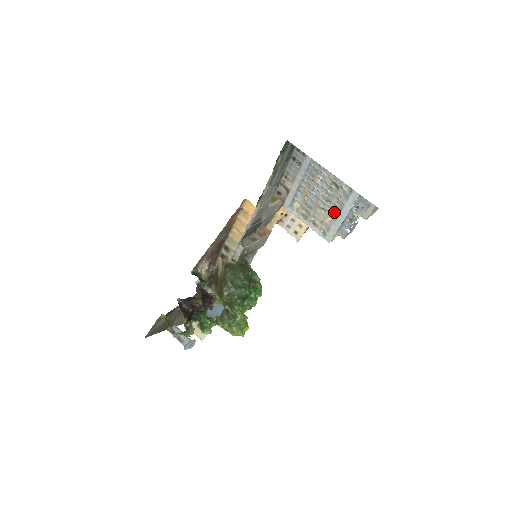
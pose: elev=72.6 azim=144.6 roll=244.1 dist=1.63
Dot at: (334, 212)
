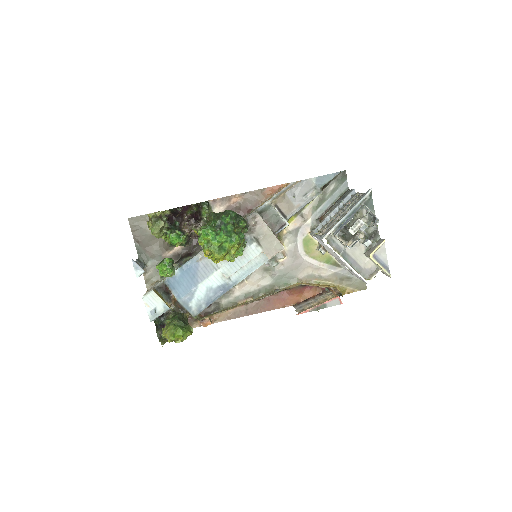
Dot at: occluded
